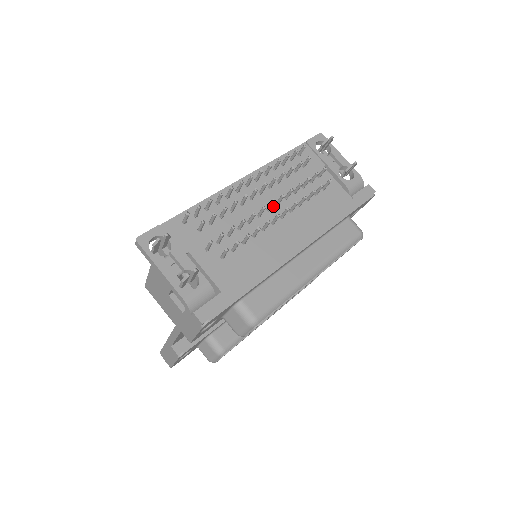
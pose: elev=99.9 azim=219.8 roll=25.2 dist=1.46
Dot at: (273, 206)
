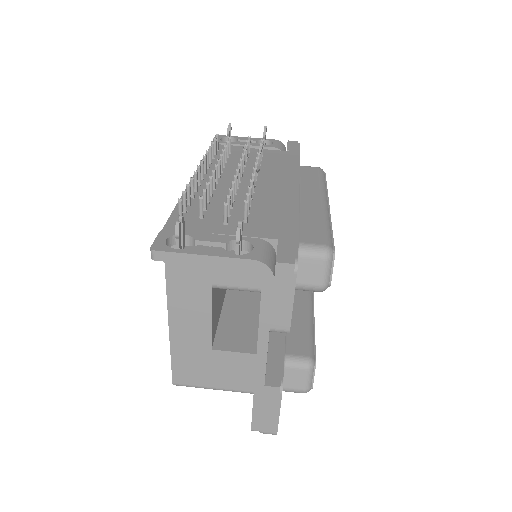
Dot at: occluded
